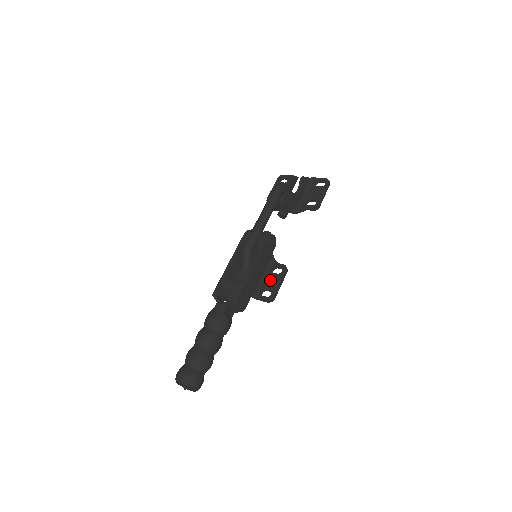
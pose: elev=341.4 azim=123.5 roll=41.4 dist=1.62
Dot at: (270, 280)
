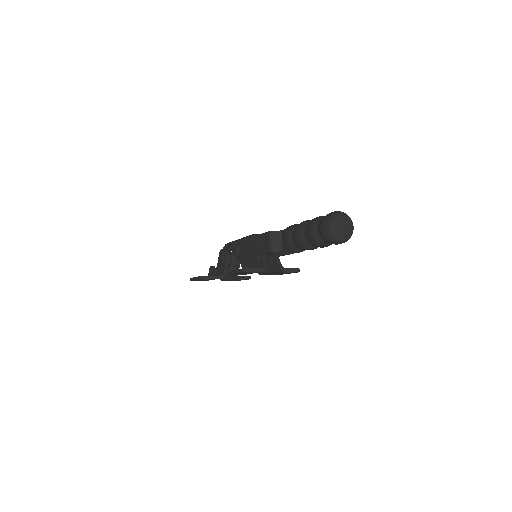
Dot at: occluded
